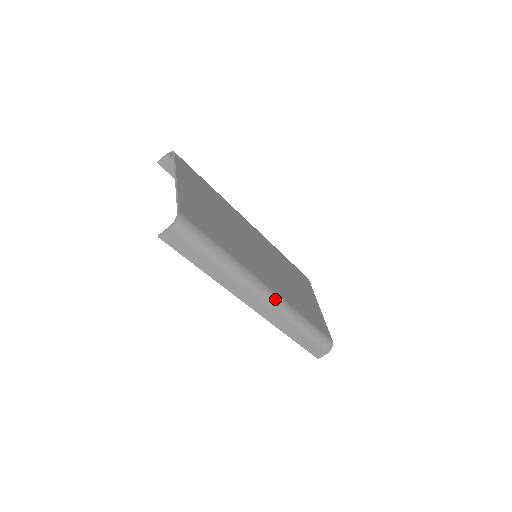
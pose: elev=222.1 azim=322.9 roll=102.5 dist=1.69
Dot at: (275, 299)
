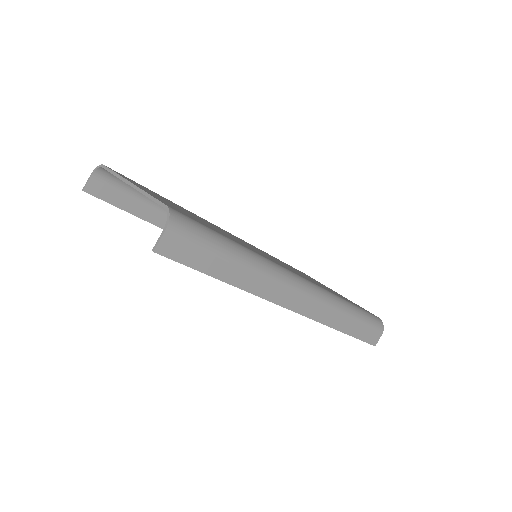
Dot at: (313, 288)
